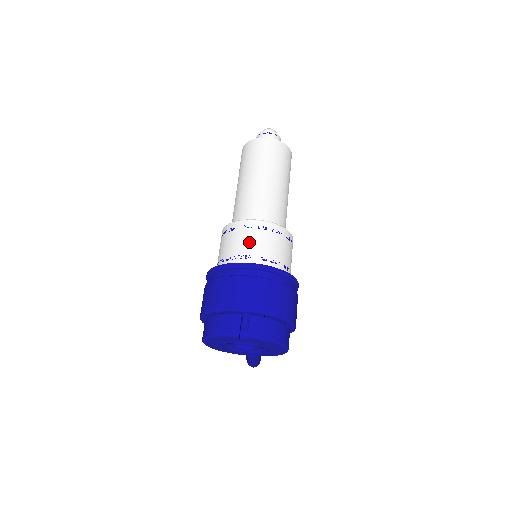
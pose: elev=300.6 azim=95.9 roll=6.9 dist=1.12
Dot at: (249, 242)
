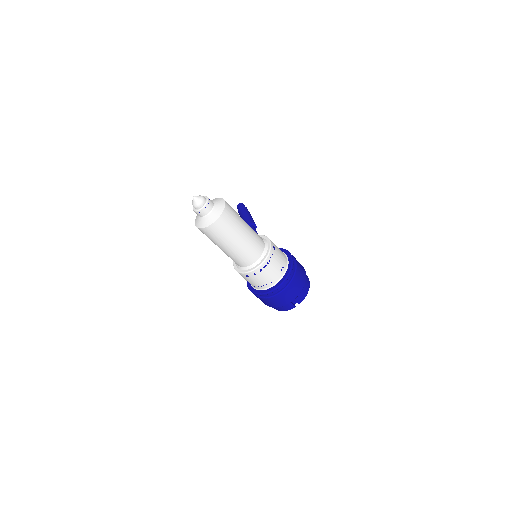
Dot at: (264, 278)
